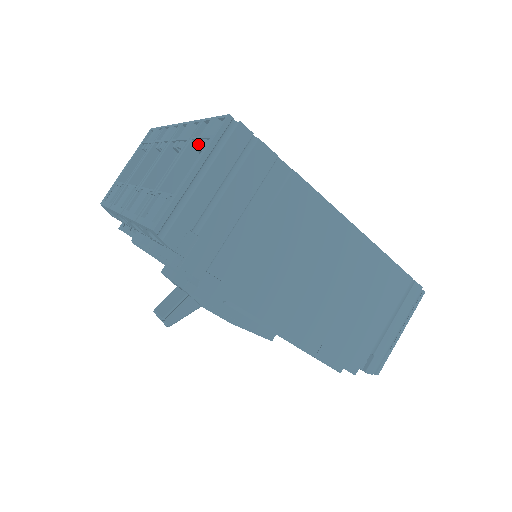
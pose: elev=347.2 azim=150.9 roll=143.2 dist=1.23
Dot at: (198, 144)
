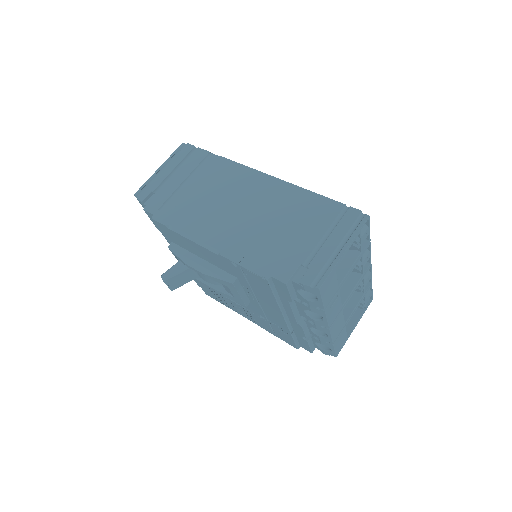
Dot at: occluded
